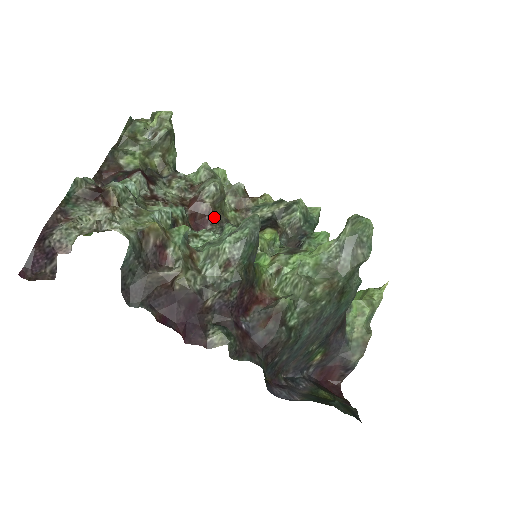
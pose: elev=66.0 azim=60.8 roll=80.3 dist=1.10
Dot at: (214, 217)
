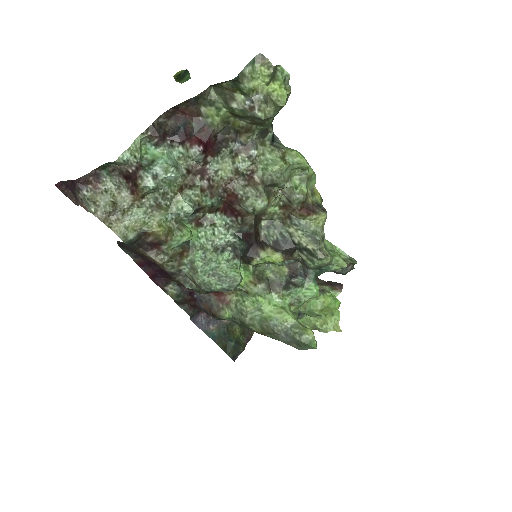
Dot at: (242, 218)
